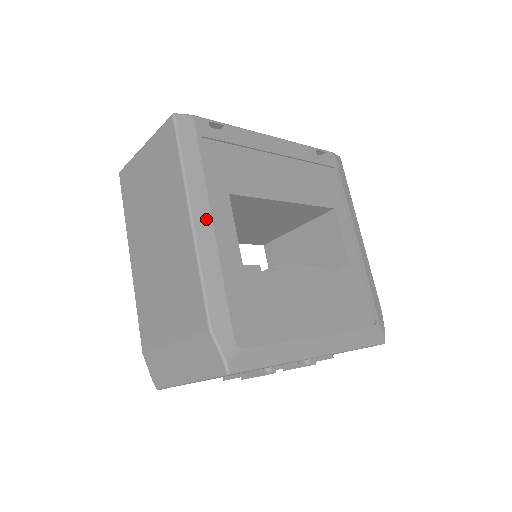
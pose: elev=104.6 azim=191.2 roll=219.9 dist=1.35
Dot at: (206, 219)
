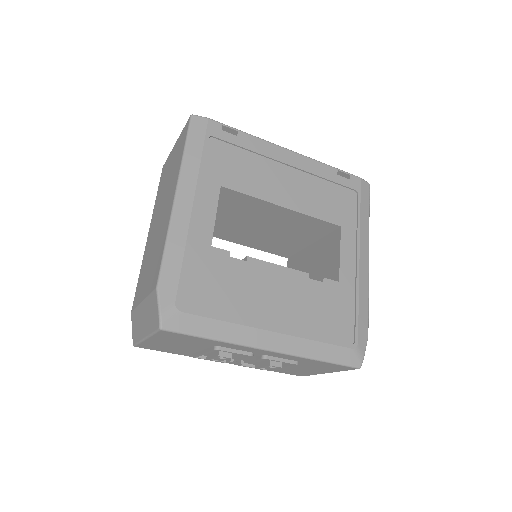
Dot at: (188, 200)
